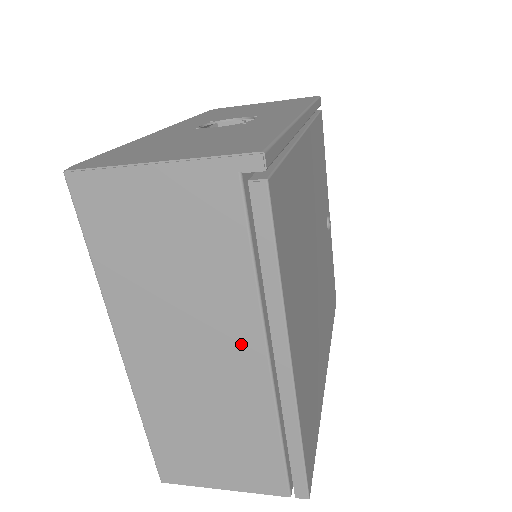
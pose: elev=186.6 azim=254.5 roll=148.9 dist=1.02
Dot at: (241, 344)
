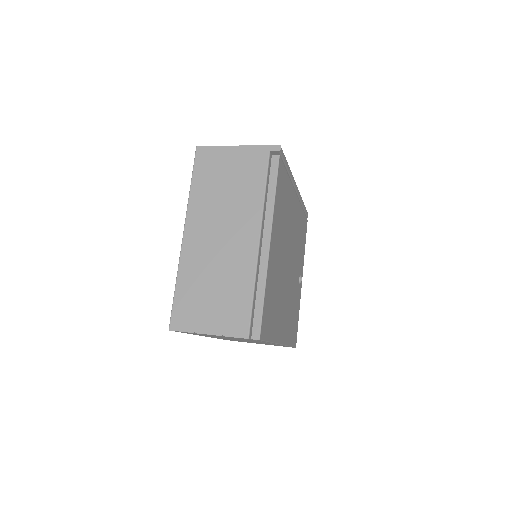
Dot at: (248, 229)
